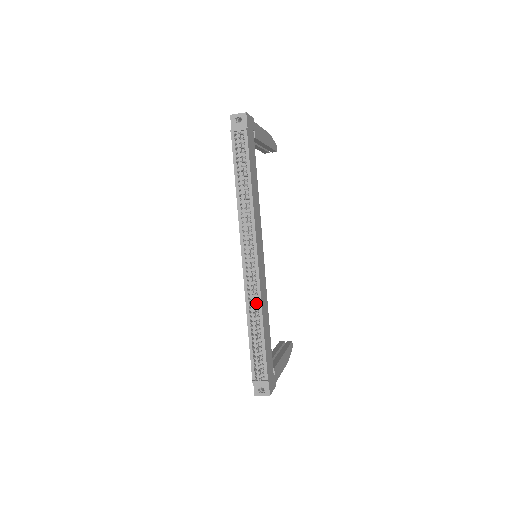
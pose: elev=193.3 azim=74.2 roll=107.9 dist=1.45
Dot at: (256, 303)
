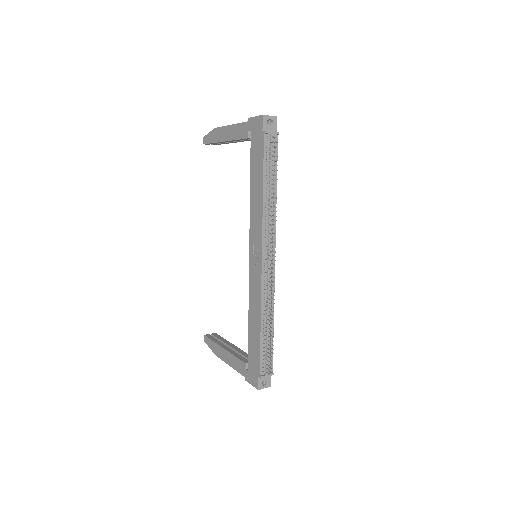
Dot at: (272, 302)
